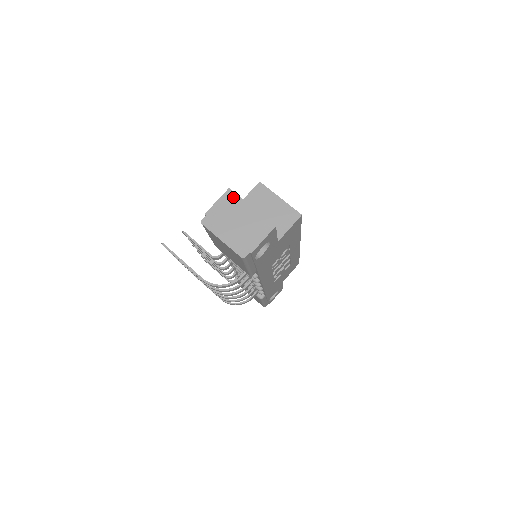
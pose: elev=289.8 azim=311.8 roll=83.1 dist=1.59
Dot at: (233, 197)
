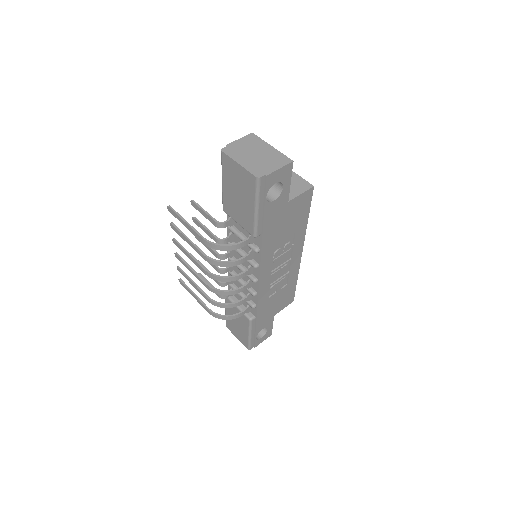
Dot at: (255, 138)
